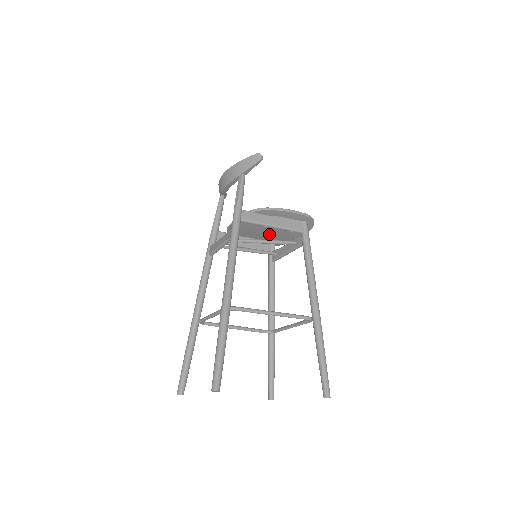
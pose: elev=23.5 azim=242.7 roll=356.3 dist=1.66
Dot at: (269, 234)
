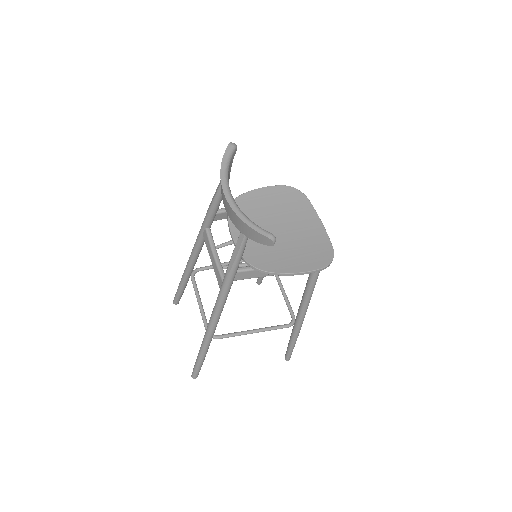
Dot at: (281, 223)
